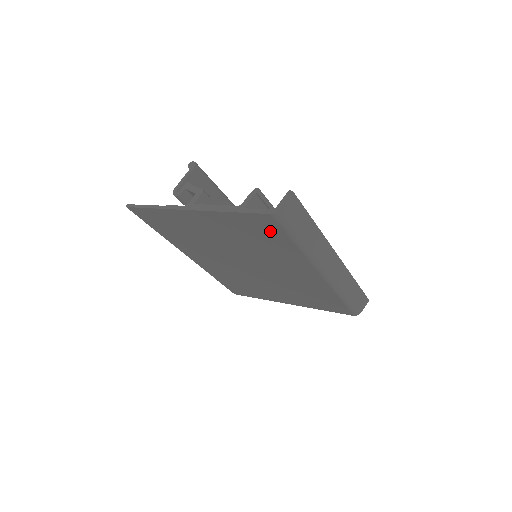
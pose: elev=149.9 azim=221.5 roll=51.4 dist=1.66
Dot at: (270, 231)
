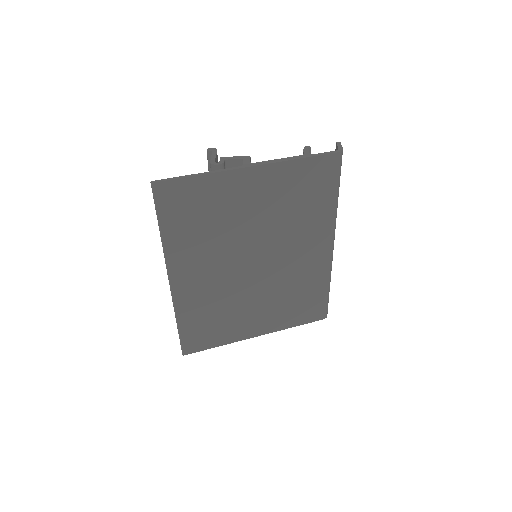
Dot at: (322, 182)
